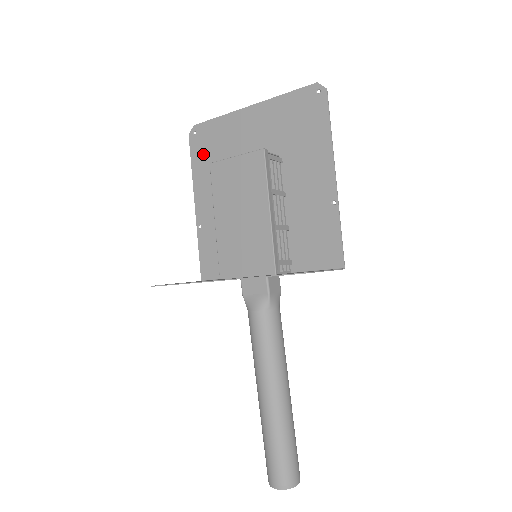
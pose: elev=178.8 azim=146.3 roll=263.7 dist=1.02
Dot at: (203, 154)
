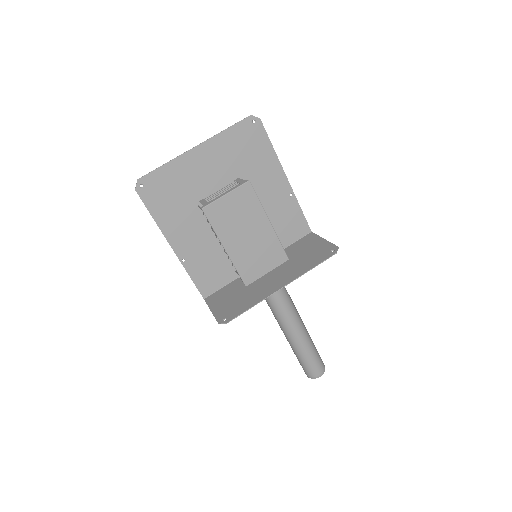
Dot at: (161, 201)
